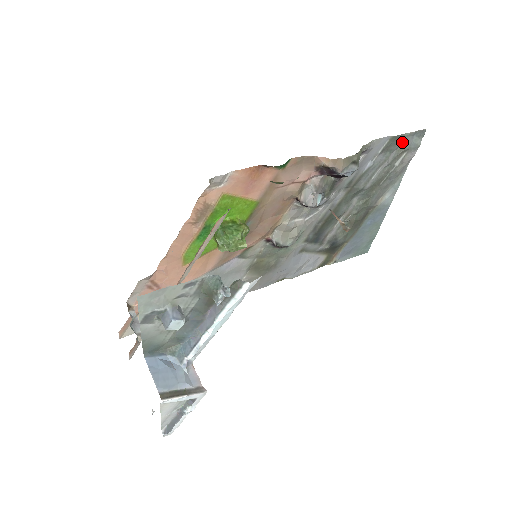
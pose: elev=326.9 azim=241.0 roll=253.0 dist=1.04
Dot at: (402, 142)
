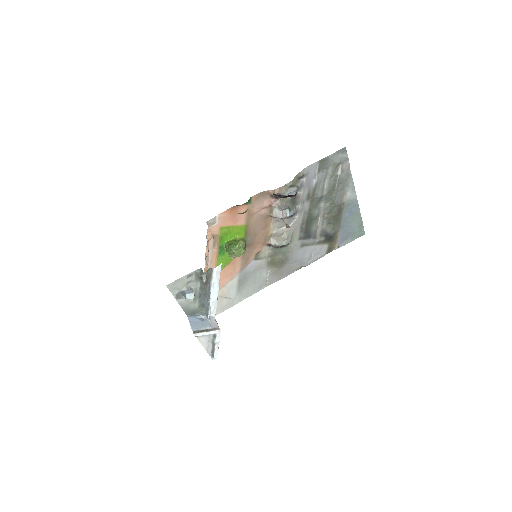
Dot at: (331, 161)
